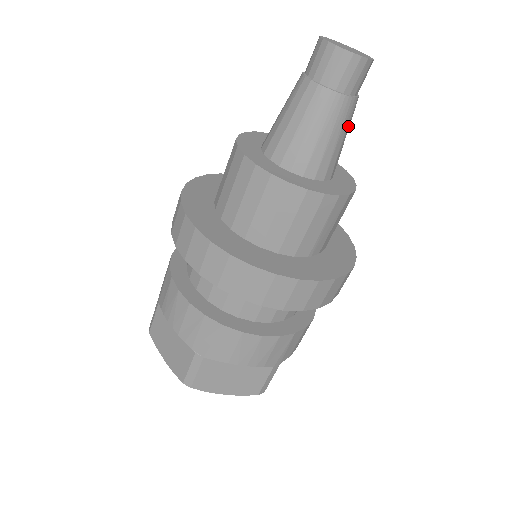
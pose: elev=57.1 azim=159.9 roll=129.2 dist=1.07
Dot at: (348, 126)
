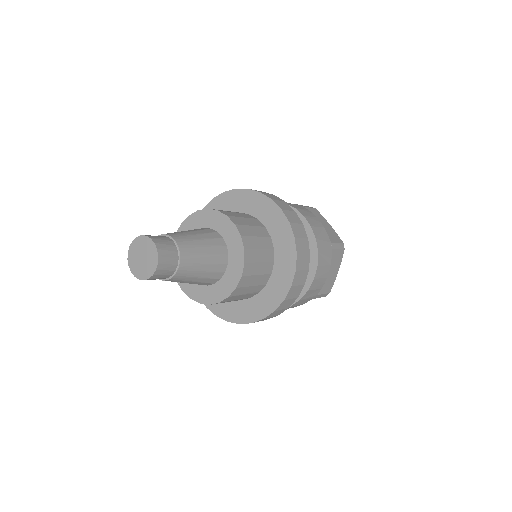
Dot at: (195, 268)
